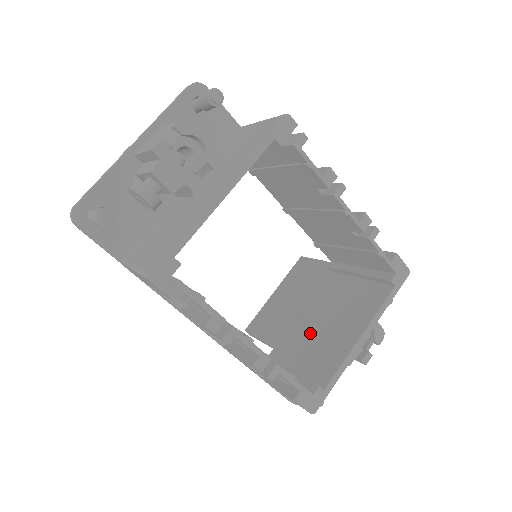
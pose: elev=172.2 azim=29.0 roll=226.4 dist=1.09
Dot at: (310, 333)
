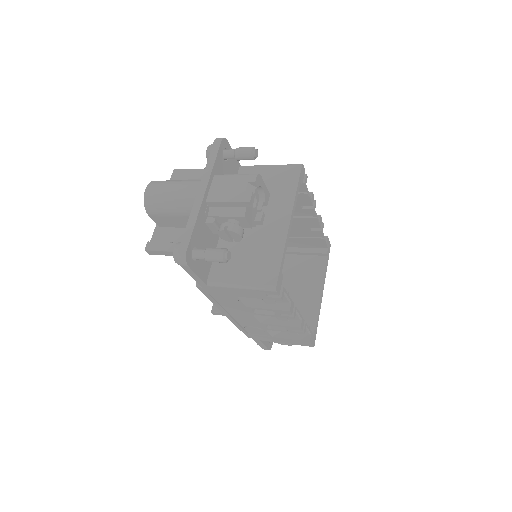
Dot at: occluded
